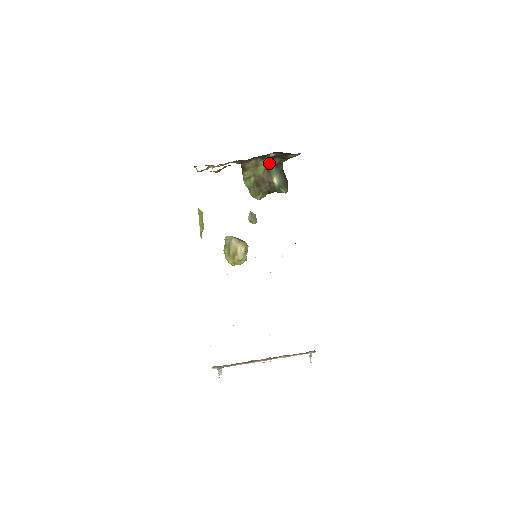
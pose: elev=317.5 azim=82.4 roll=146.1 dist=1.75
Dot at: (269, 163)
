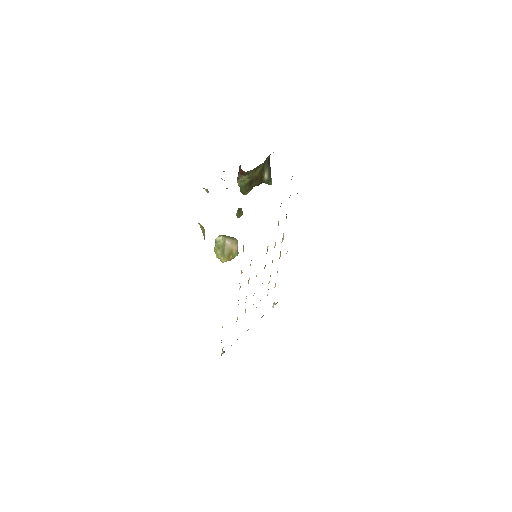
Dot at: (264, 161)
